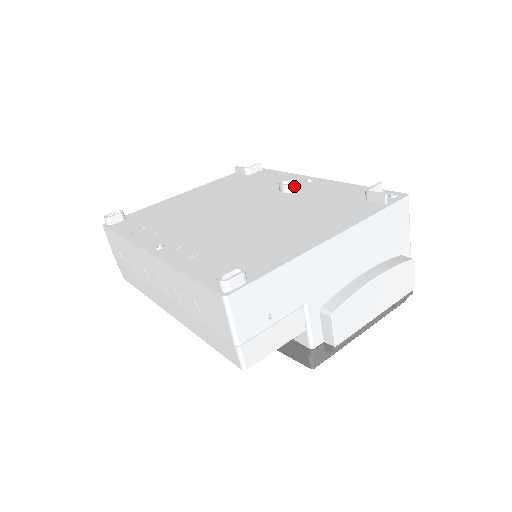
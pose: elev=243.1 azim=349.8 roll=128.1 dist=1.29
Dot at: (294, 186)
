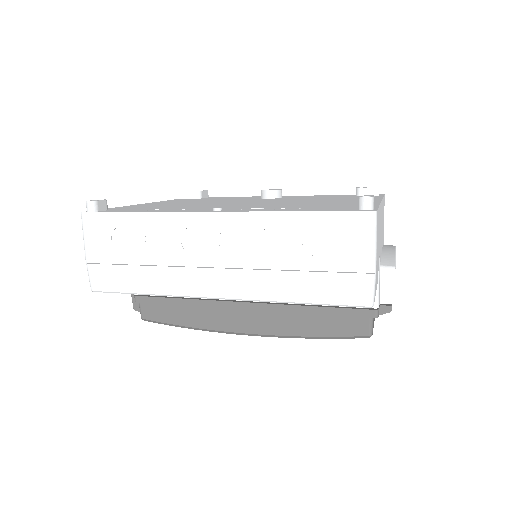
Dot at: (280, 192)
